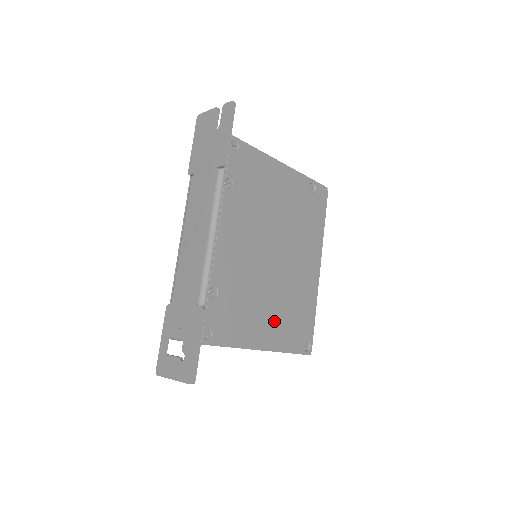
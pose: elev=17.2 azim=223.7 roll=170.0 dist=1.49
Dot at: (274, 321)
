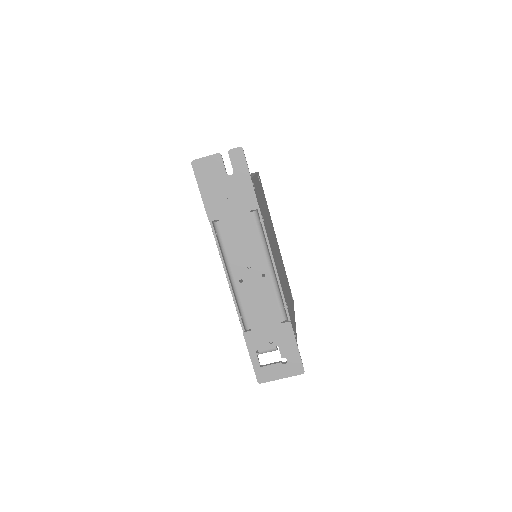
Dot at: (289, 296)
